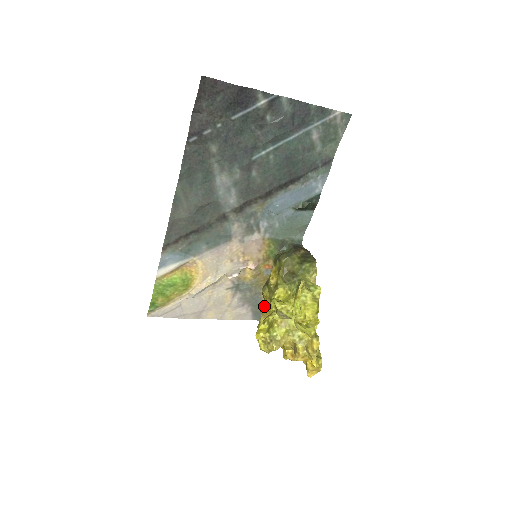
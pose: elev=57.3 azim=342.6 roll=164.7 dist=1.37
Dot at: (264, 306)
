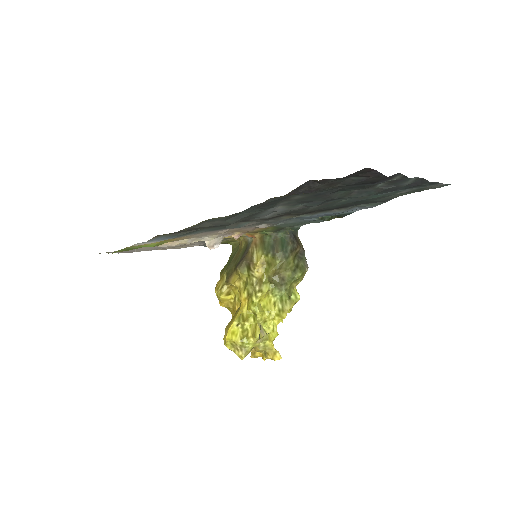
Dot at: (234, 284)
